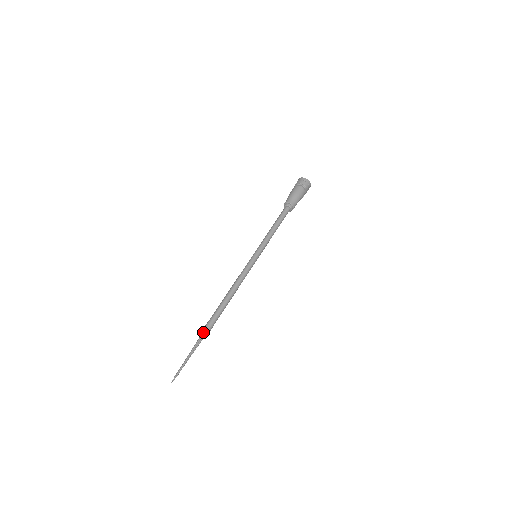
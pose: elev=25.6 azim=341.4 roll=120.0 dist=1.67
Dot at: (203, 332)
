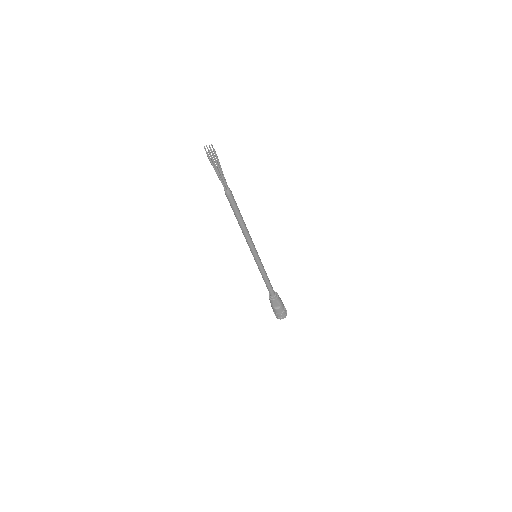
Dot at: occluded
